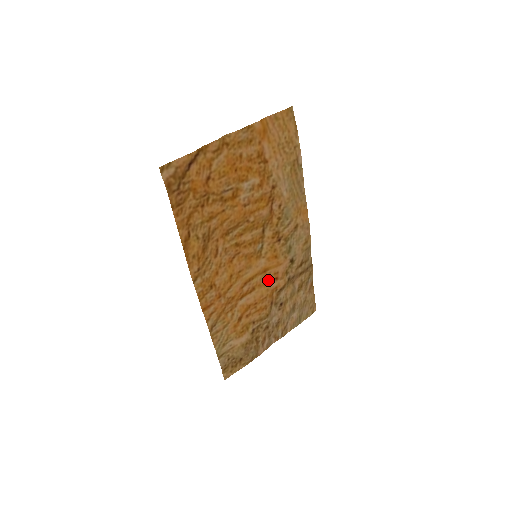
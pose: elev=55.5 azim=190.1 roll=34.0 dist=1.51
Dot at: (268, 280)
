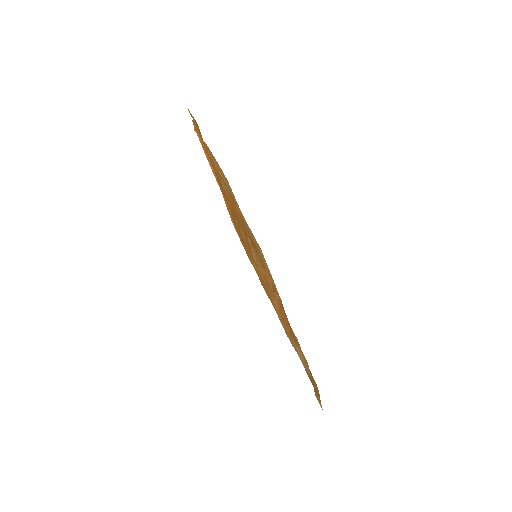
Dot at: (272, 291)
